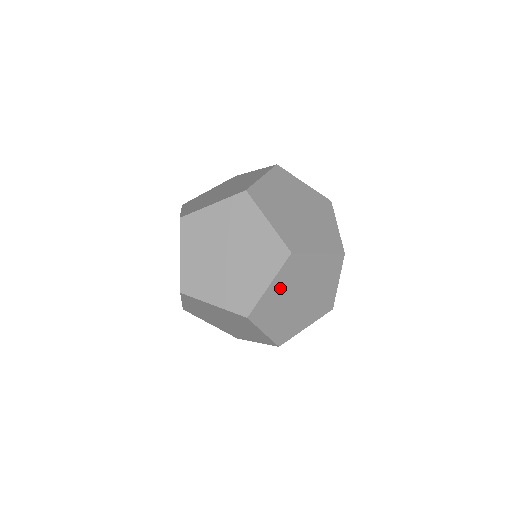
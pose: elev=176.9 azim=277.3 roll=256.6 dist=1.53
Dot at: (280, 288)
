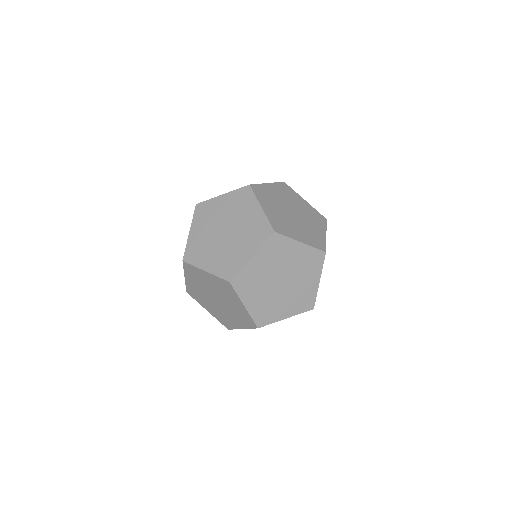
Dot at: occluded
